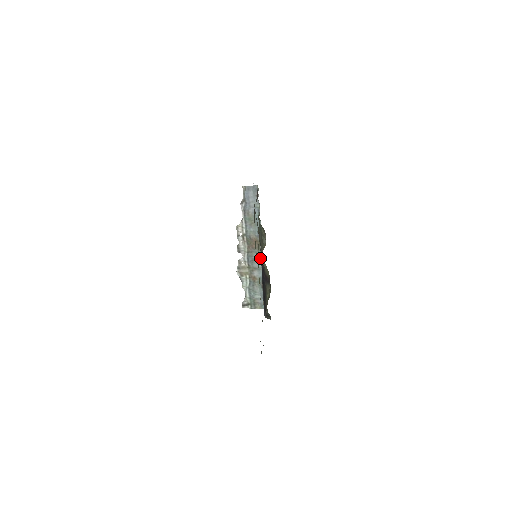
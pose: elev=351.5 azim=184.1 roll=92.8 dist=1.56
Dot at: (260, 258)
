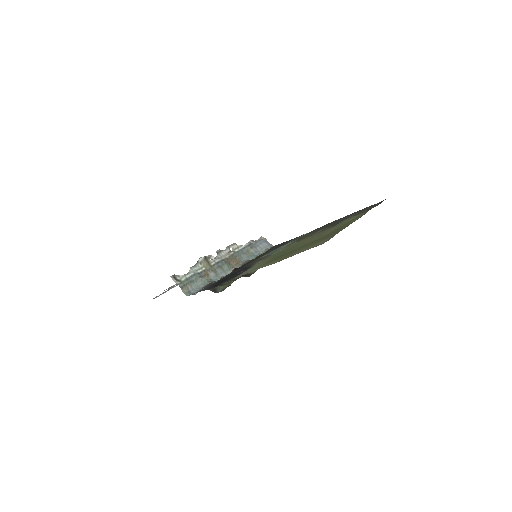
Dot at: (226, 272)
